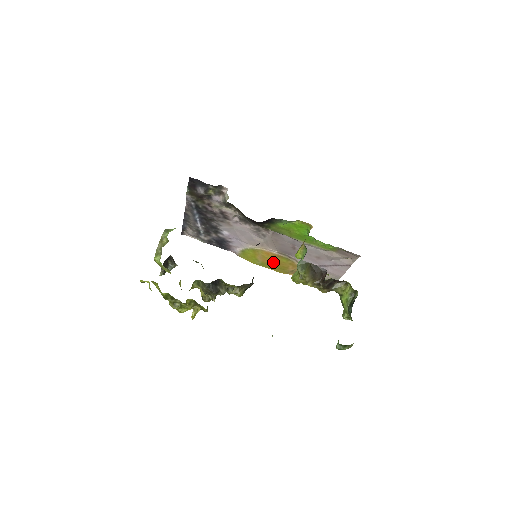
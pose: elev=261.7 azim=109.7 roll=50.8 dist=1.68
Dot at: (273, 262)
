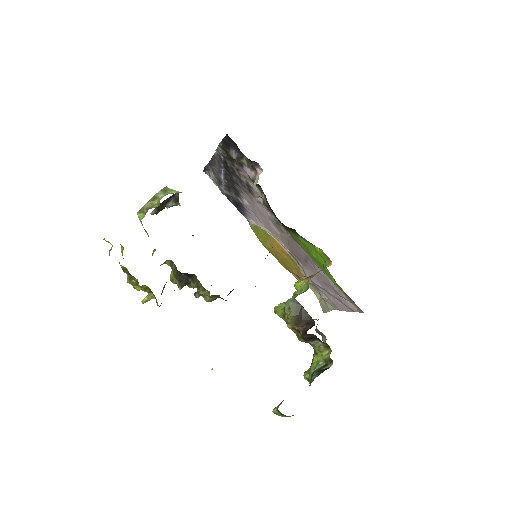
Dot at: (280, 255)
